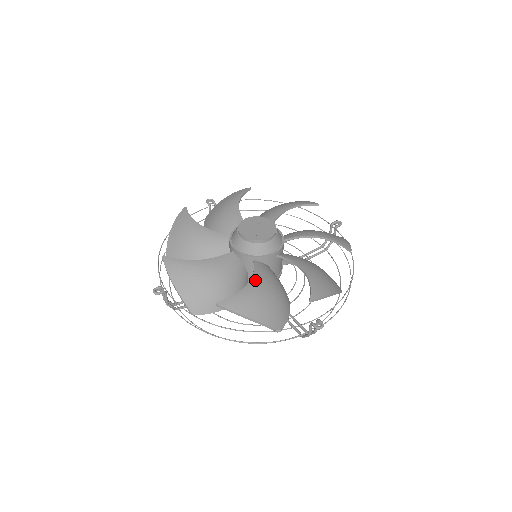
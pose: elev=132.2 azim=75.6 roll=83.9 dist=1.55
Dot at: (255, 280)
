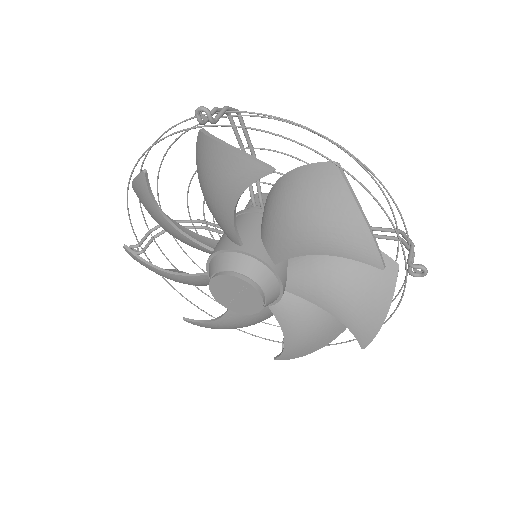
Dot at: (226, 319)
